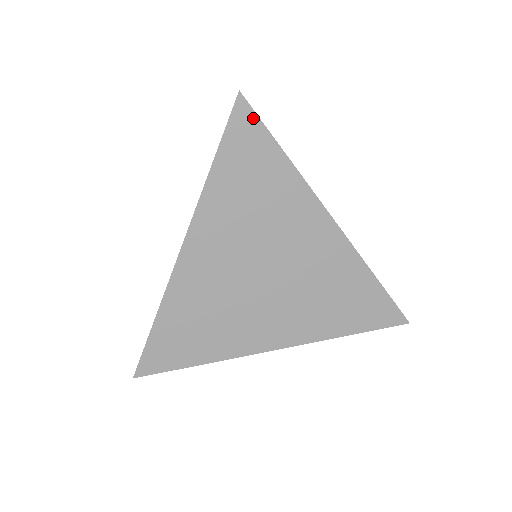
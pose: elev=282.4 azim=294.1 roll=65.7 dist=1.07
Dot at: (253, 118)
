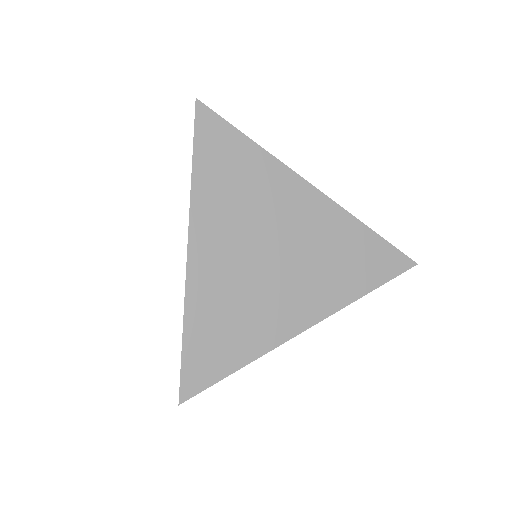
Dot at: (215, 118)
